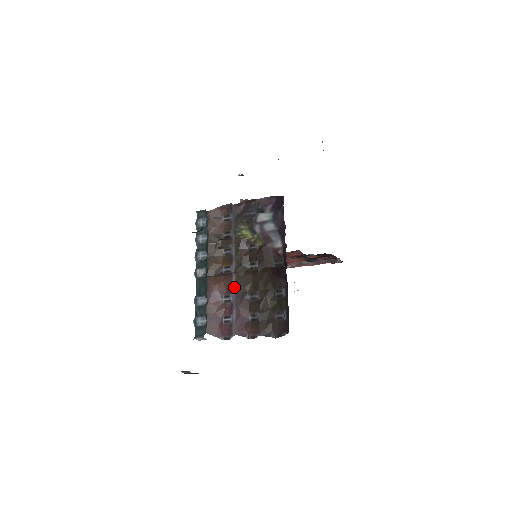
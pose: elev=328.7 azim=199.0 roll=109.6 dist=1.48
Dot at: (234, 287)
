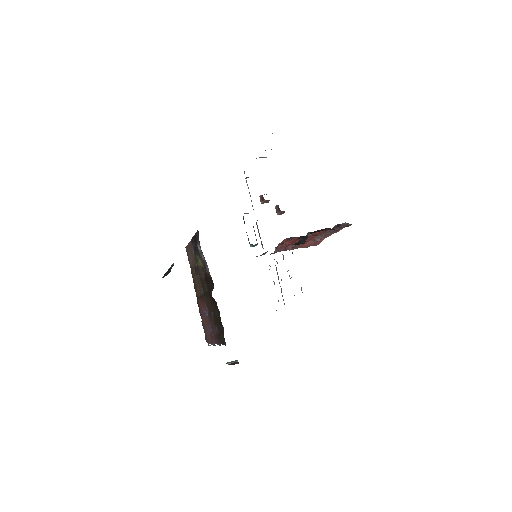
Dot at: occluded
